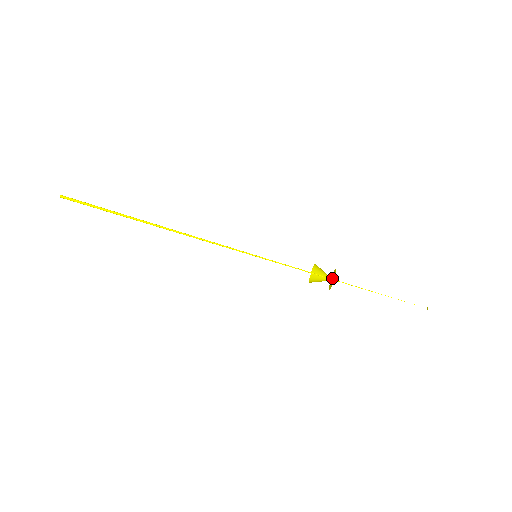
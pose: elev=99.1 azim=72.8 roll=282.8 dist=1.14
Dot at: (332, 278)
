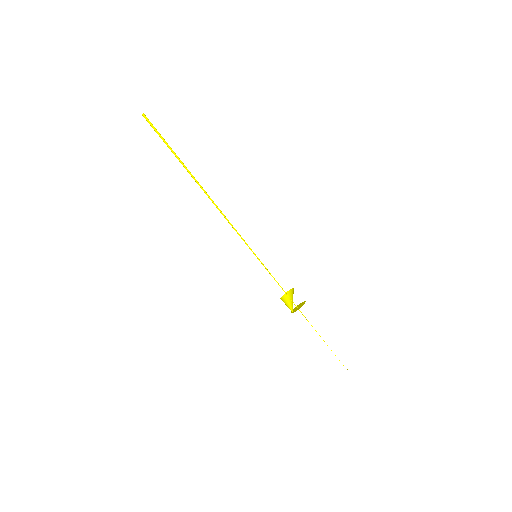
Dot at: (298, 306)
